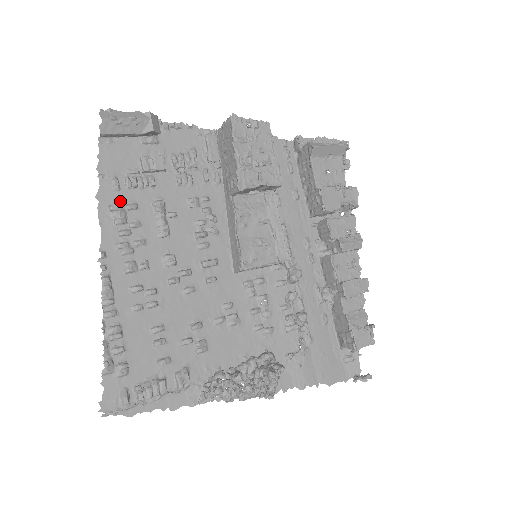
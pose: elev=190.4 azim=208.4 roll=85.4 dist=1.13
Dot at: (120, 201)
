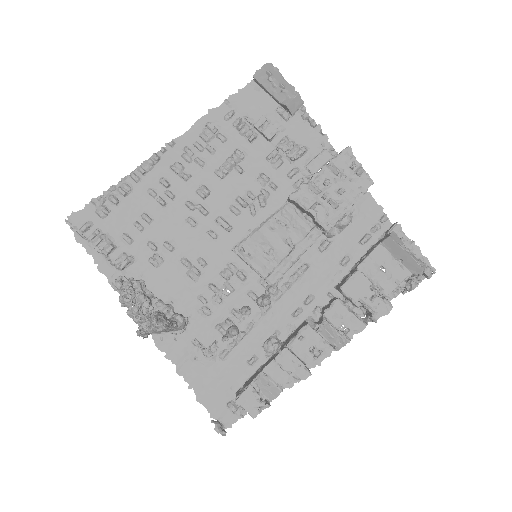
Dot at: (219, 127)
